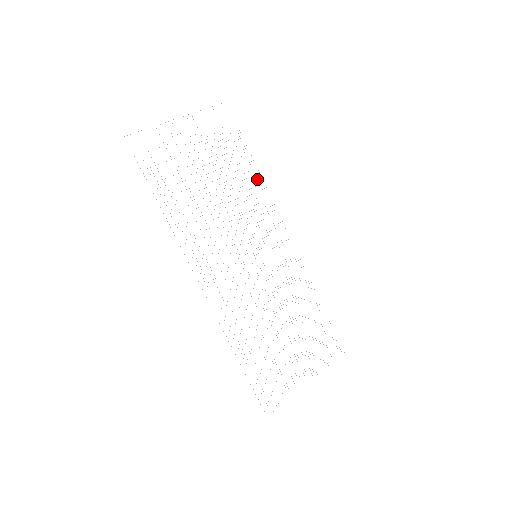
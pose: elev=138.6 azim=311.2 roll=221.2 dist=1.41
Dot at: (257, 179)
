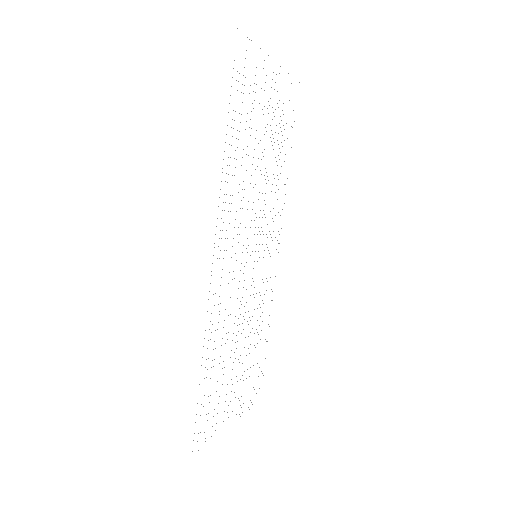
Dot at: occluded
